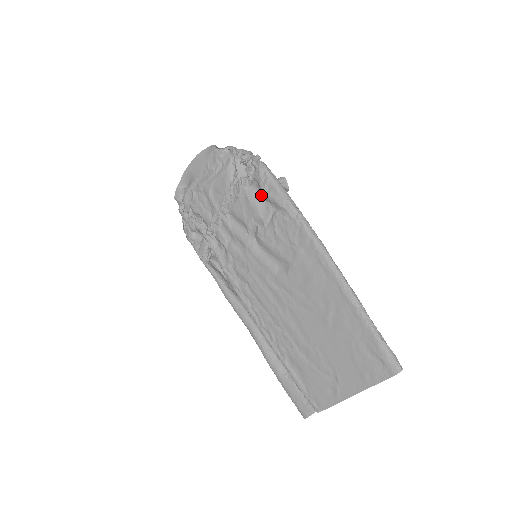
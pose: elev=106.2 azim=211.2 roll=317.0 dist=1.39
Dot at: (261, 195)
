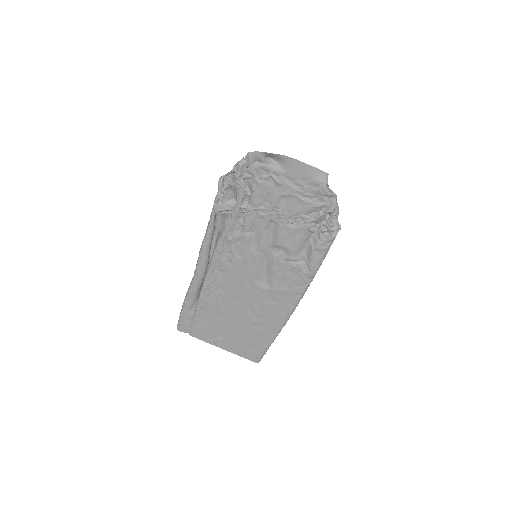
Dot at: (309, 244)
